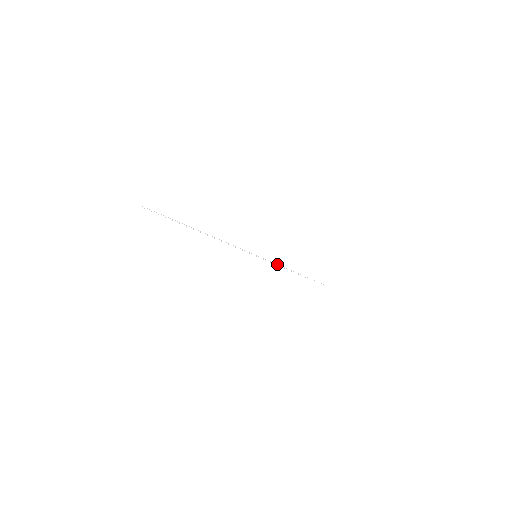
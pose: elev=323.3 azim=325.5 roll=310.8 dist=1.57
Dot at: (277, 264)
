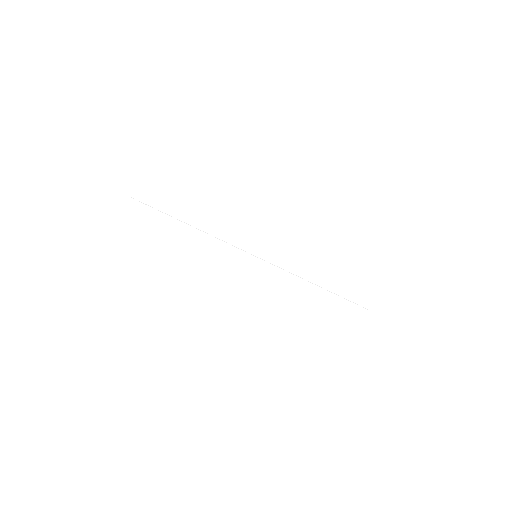
Dot at: occluded
